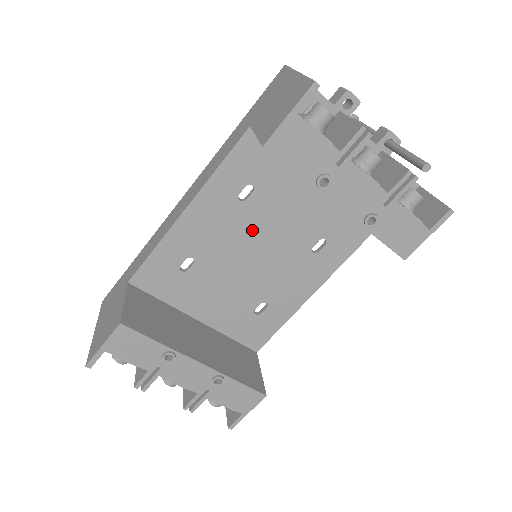
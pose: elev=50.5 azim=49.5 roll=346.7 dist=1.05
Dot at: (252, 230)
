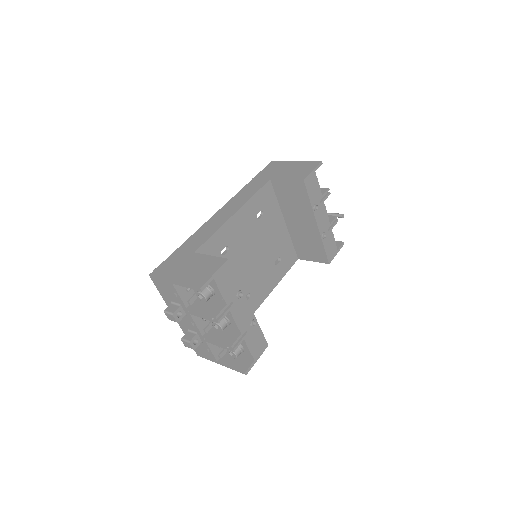
Dot at: (257, 239)
